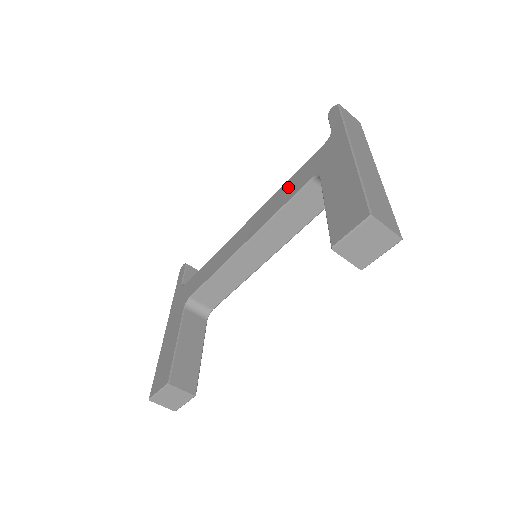
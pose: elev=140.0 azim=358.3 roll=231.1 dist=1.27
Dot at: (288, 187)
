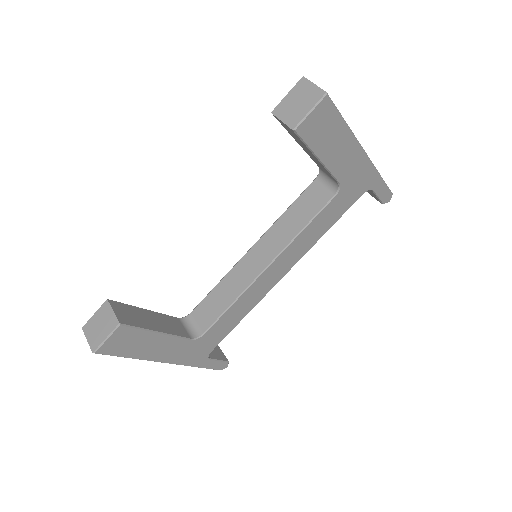
Dot at: occluded
